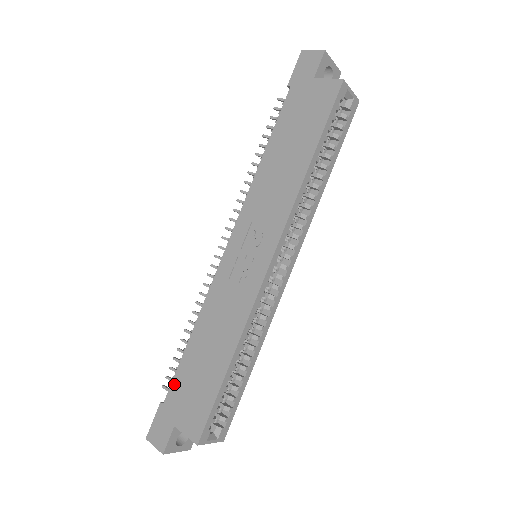
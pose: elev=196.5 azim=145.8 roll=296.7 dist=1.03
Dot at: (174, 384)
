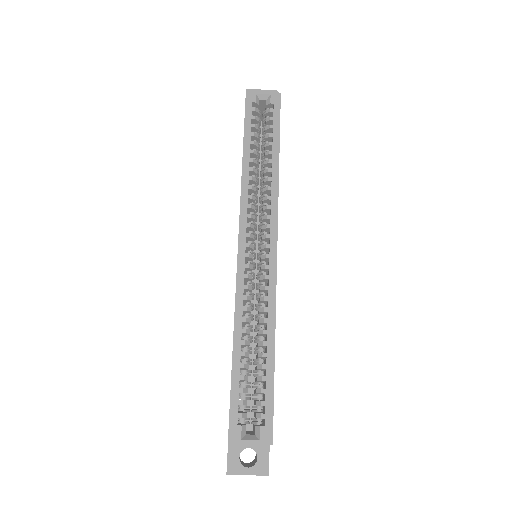
Dot at: occluded
